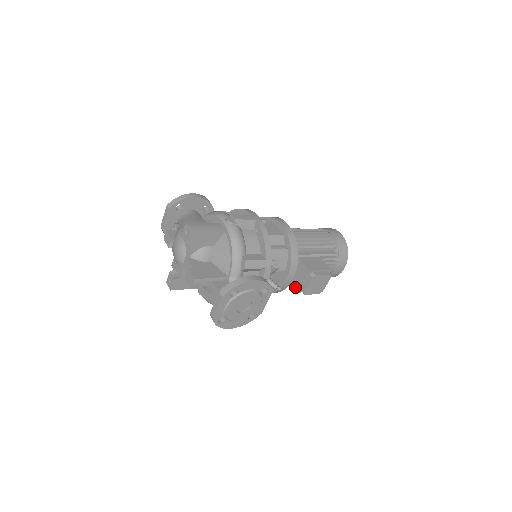
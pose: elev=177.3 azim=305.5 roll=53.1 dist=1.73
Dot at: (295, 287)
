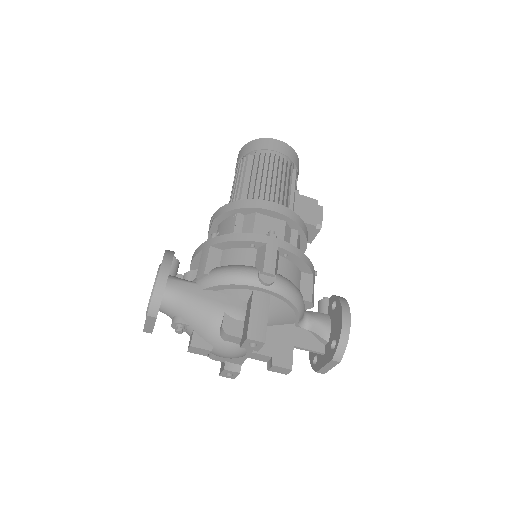
Dot at: occluded
